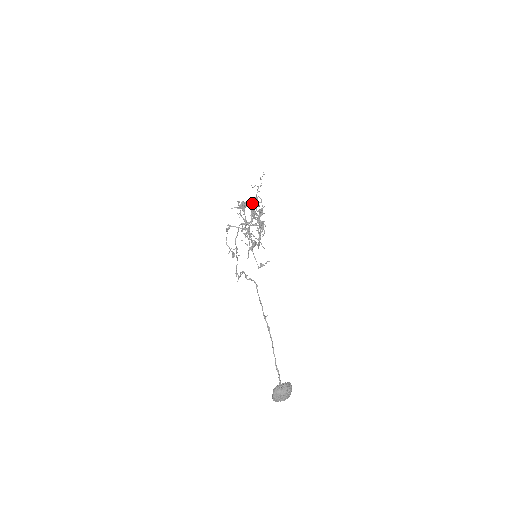
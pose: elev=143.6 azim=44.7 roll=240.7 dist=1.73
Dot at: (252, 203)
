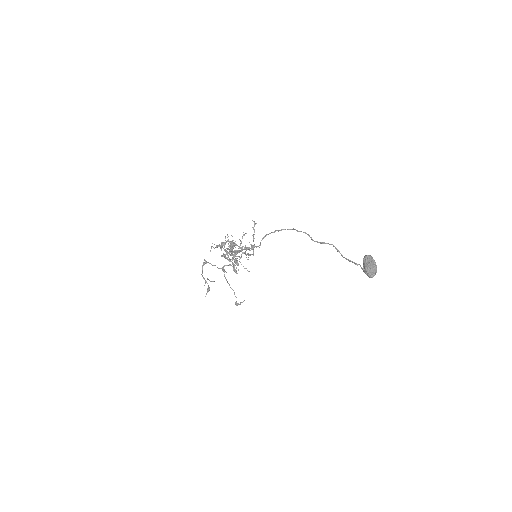
Dot at: (221, 255)
